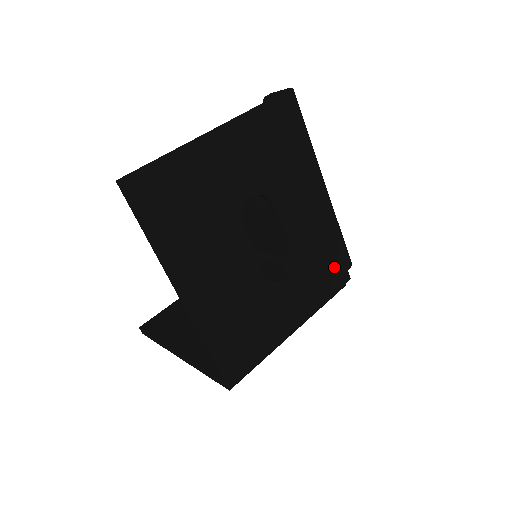
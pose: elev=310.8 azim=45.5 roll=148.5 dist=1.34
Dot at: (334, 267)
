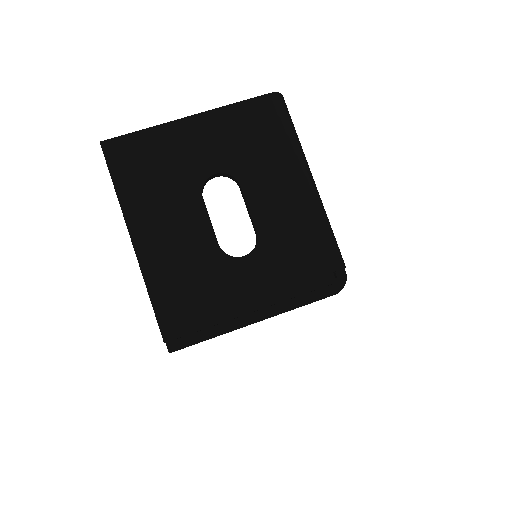
Dot at: (312, 263)
